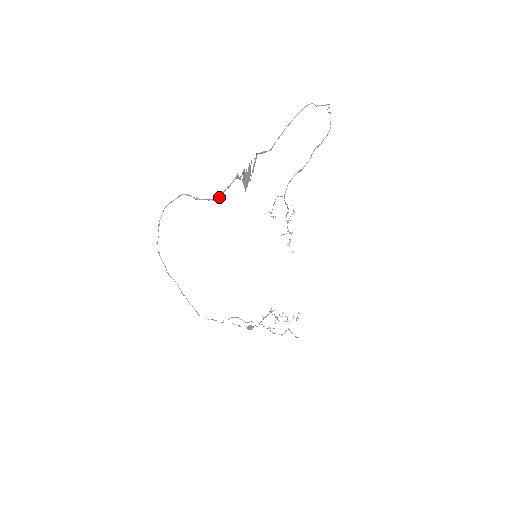
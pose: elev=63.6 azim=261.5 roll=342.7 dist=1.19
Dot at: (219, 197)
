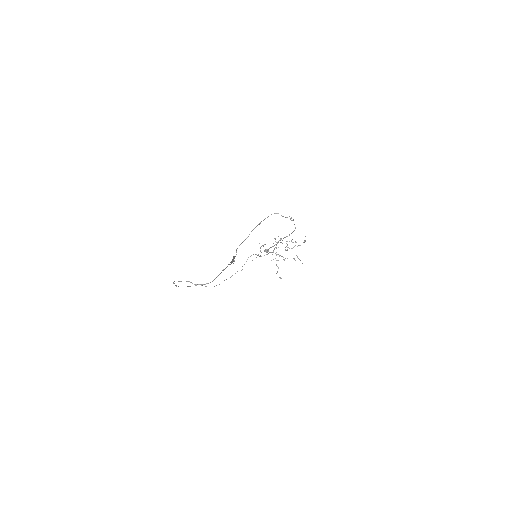
Dot at: (213, 280)
